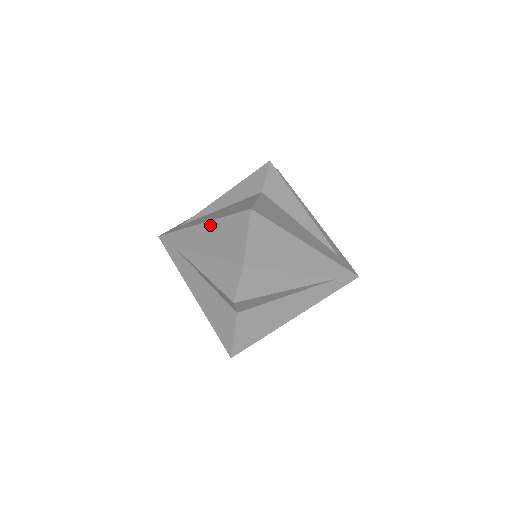
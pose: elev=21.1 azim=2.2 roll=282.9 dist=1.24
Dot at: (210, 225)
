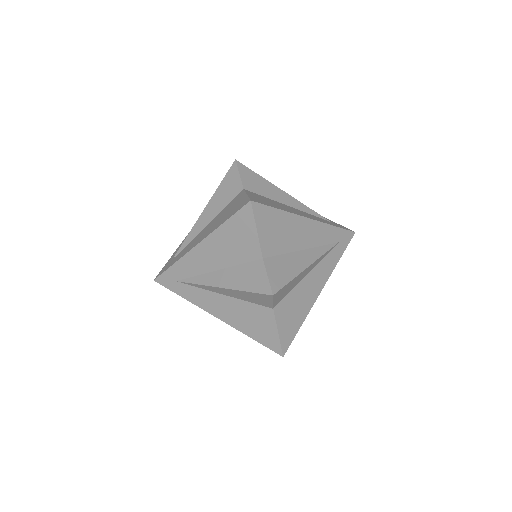
Dot at: (211, 239)
